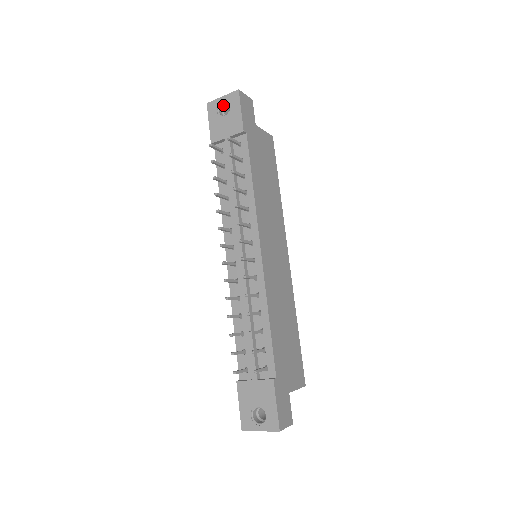
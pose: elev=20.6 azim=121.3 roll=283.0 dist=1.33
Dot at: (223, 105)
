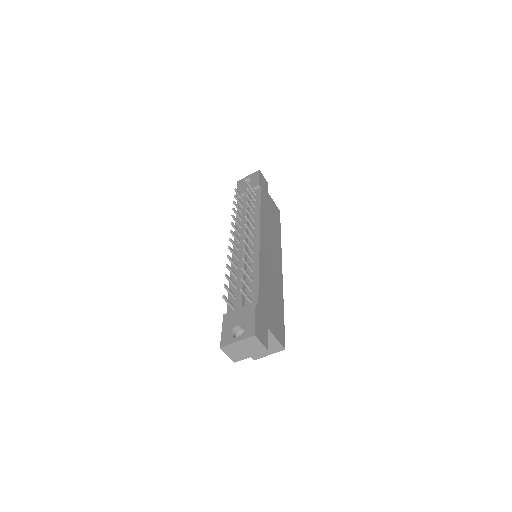
Dot at: (248, 181)
